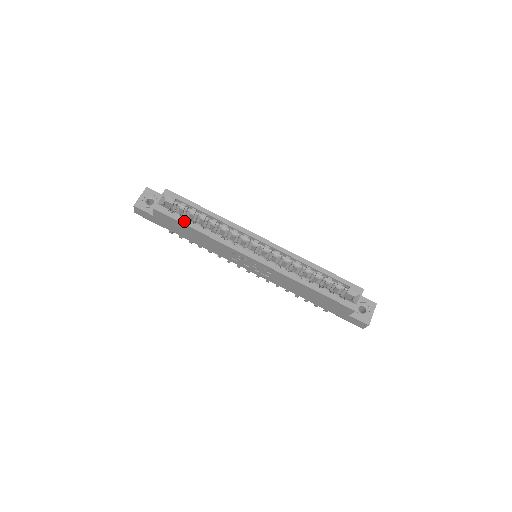
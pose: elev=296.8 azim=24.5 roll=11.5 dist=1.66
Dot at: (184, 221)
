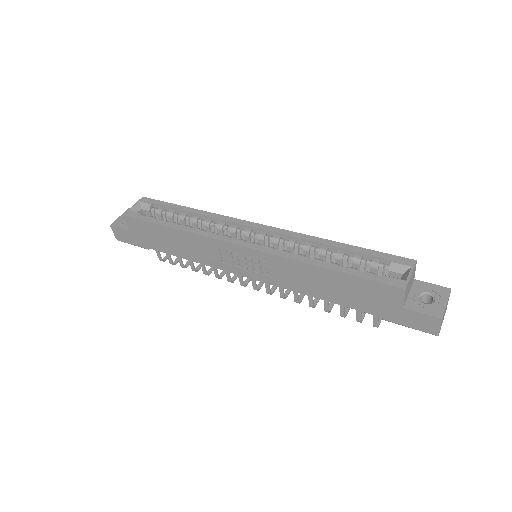
Dot at: (157, 221)
